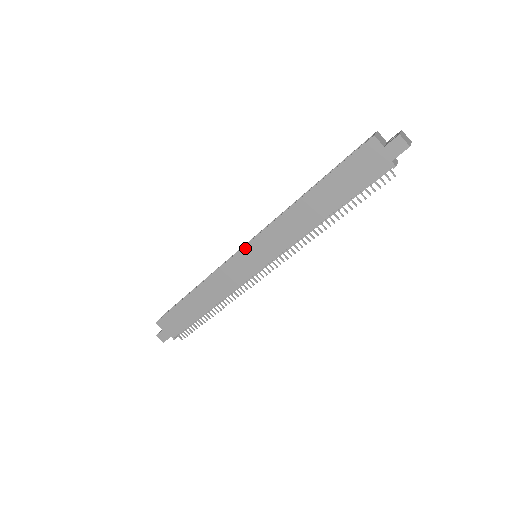
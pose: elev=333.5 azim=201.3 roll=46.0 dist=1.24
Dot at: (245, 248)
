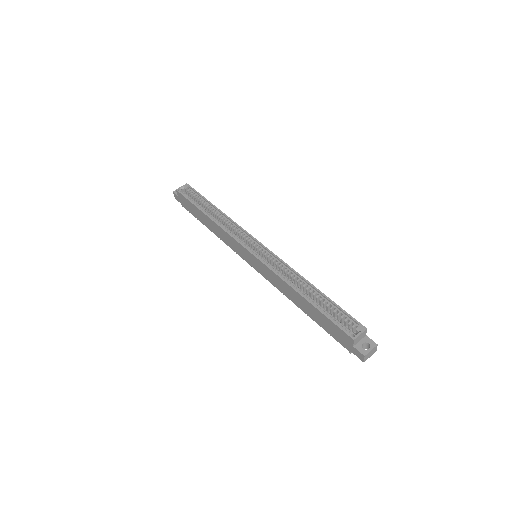
Dot at: (250, 253)
